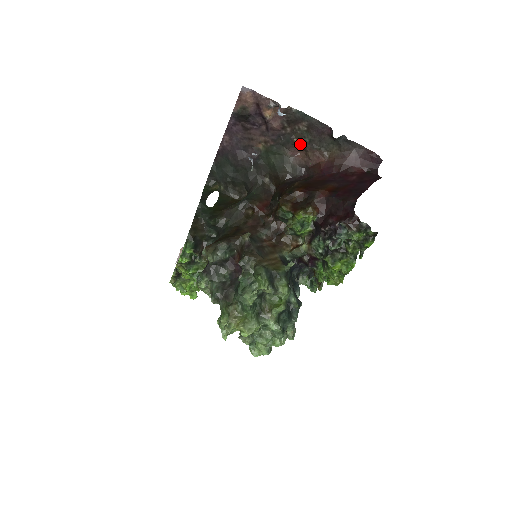
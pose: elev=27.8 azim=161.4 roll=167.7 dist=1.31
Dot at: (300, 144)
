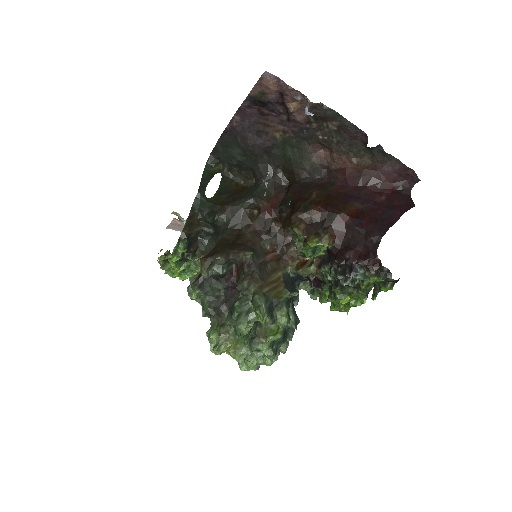
Dot at: (325, 142)
